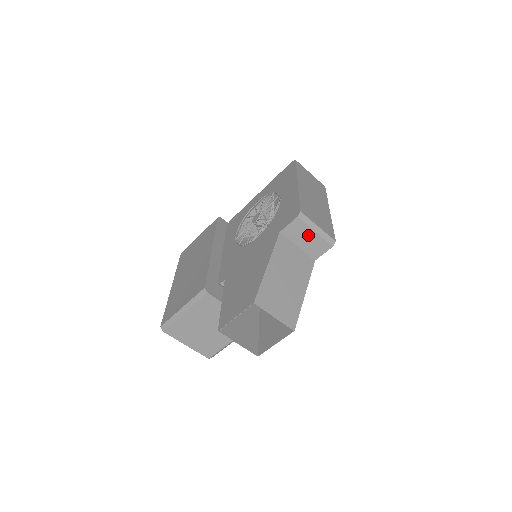
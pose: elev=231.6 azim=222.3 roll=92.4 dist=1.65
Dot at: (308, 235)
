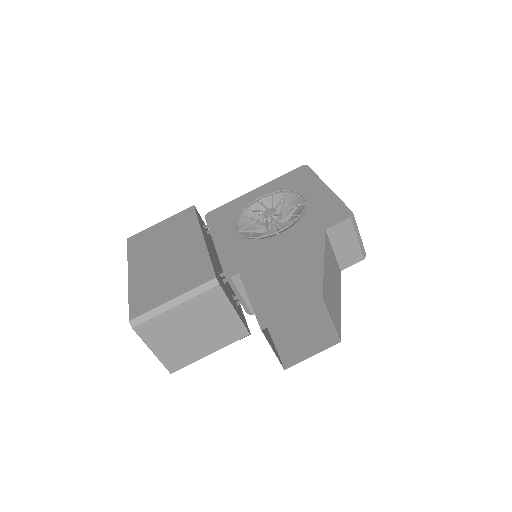
Dot at: (349, 240)
